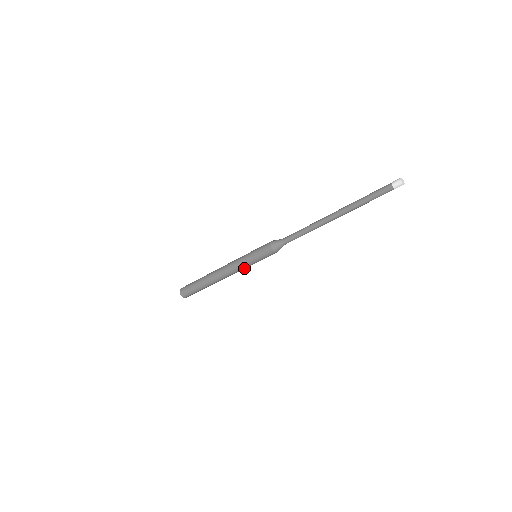
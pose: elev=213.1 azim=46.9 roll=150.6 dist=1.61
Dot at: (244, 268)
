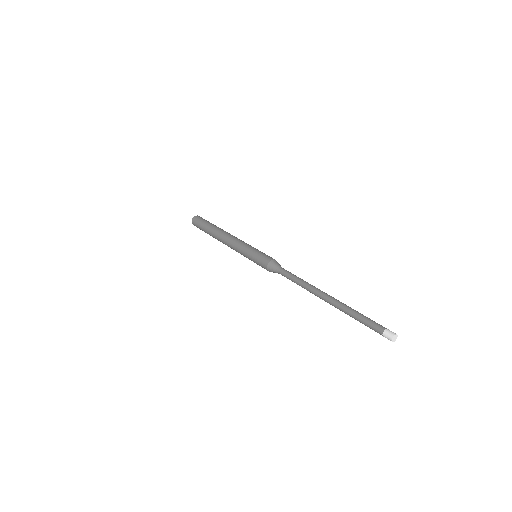
Dot at: occluded
